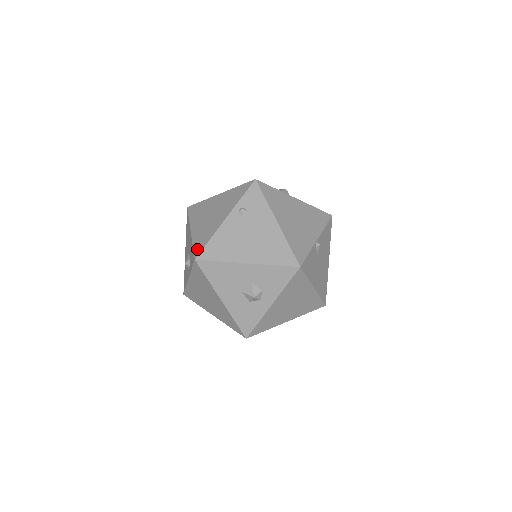
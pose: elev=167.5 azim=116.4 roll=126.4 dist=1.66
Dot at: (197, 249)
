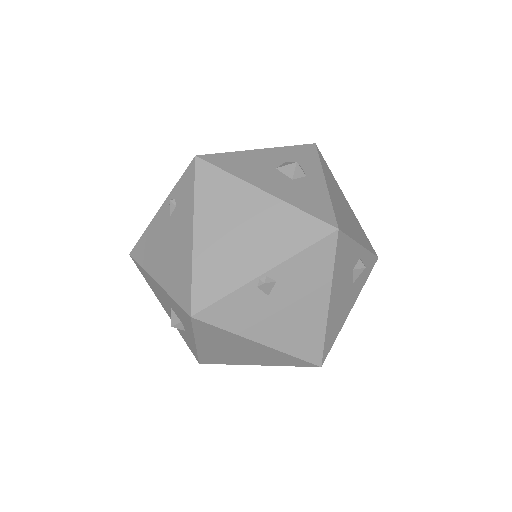
Dot at: occluded
